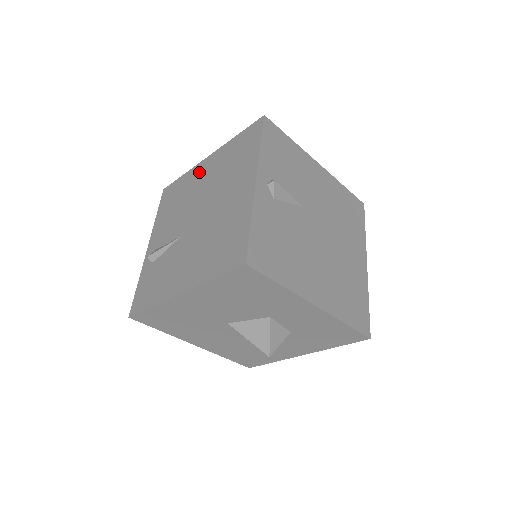
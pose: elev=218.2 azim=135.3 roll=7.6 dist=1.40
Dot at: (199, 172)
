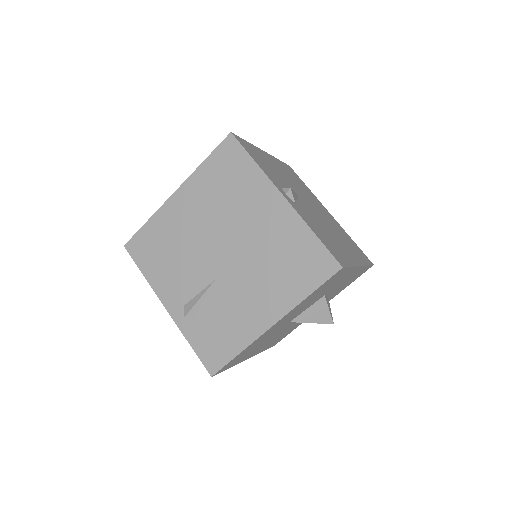
Dot at: (176, 212)
